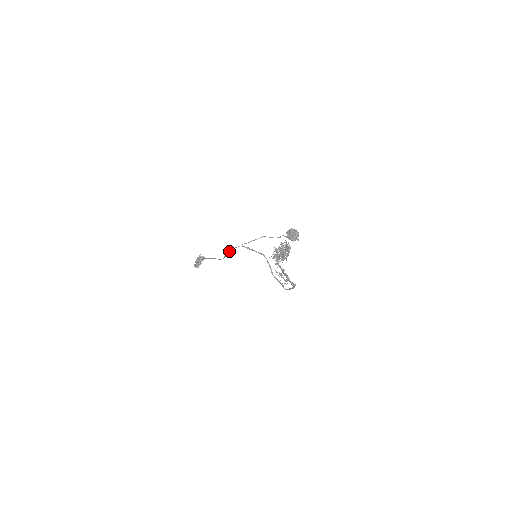
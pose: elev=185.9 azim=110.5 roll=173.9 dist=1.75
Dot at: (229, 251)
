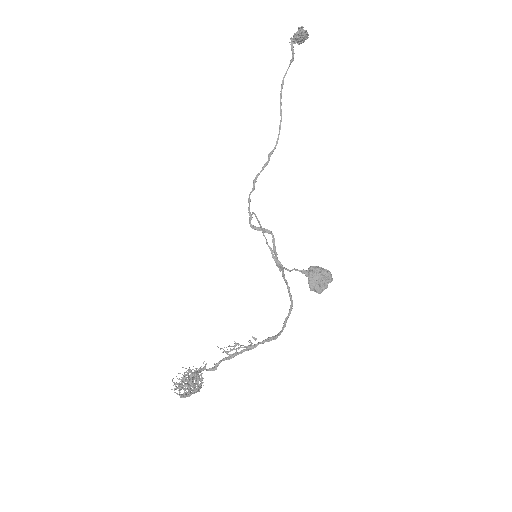
Dot at: occluded
